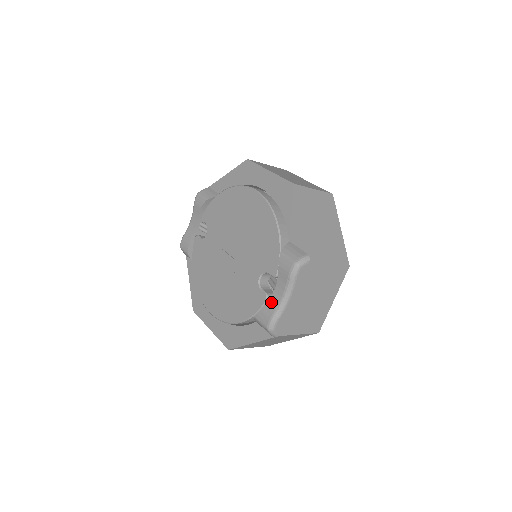
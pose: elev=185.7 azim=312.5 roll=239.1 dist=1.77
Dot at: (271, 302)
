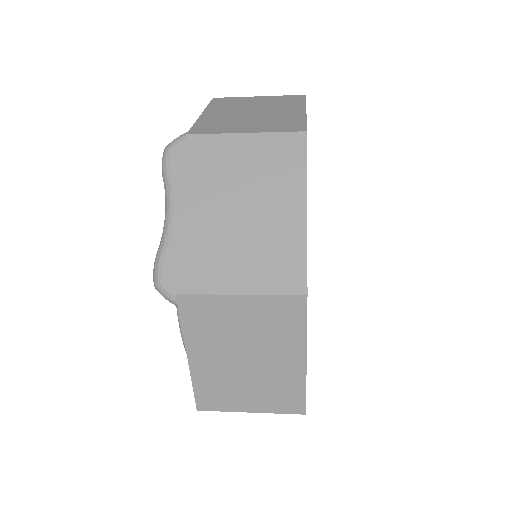
Dot at: occluded
